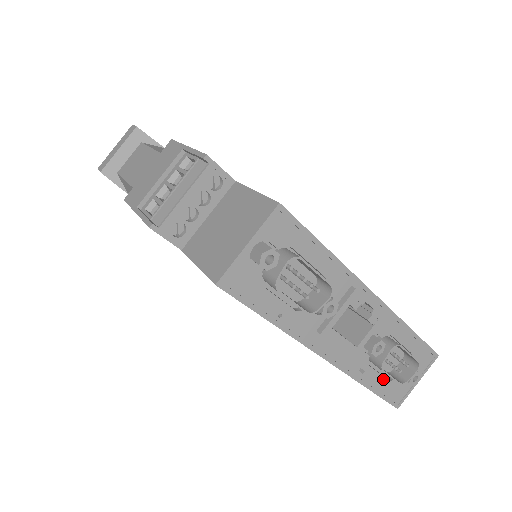
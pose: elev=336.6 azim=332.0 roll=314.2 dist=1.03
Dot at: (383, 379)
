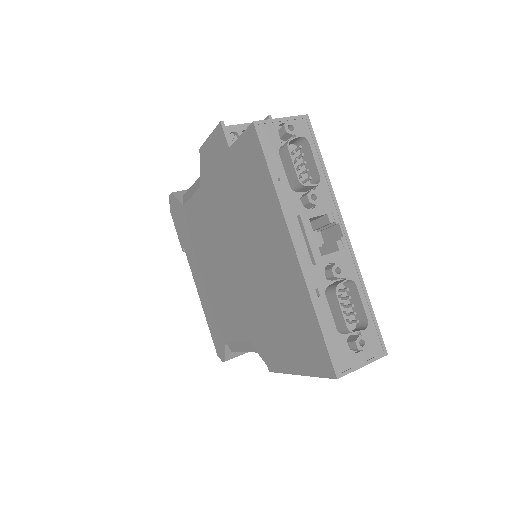
Dot at: (333, 324)
